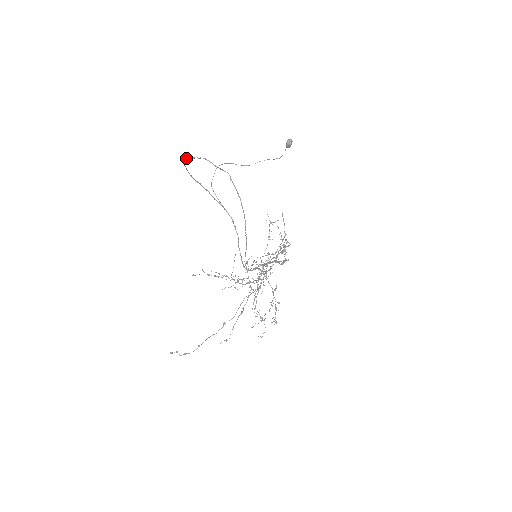
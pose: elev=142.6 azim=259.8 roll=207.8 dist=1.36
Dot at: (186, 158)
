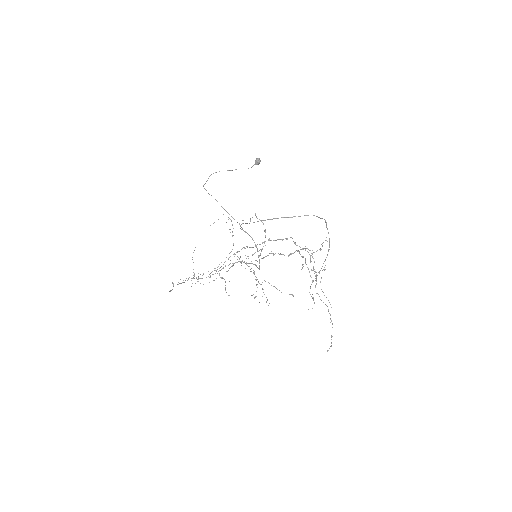
Dot at: (288, 217)
